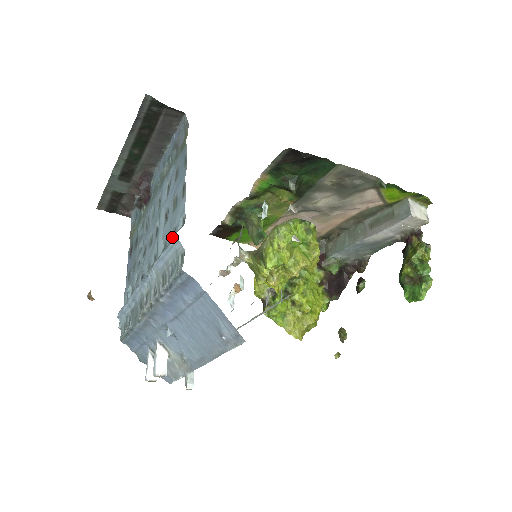
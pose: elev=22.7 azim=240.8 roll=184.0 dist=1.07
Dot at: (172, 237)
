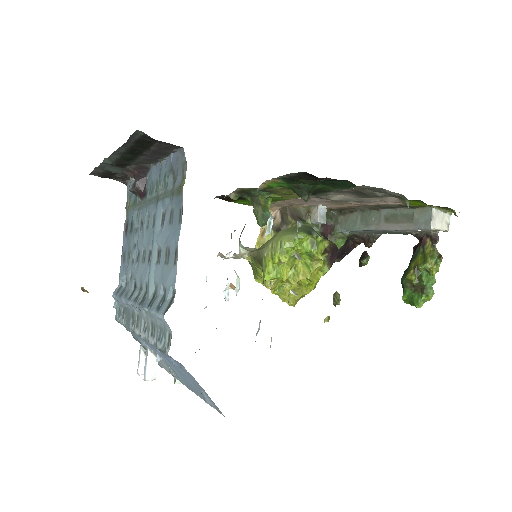
Dot at: (162, 292)
